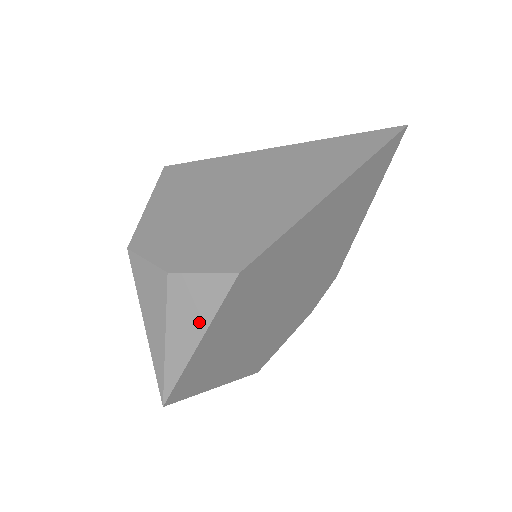
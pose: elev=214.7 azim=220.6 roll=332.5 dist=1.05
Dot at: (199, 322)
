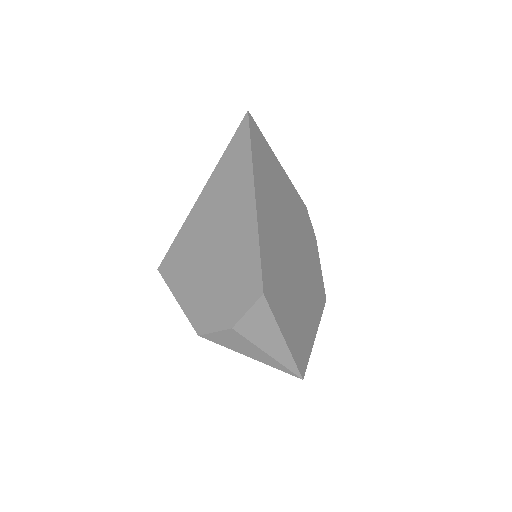
Dot at: (273, 331)
